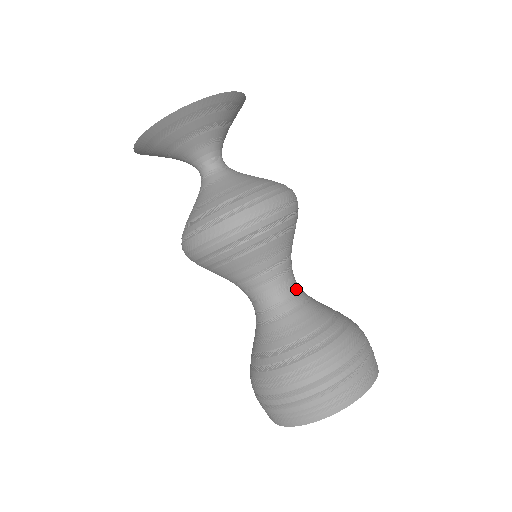
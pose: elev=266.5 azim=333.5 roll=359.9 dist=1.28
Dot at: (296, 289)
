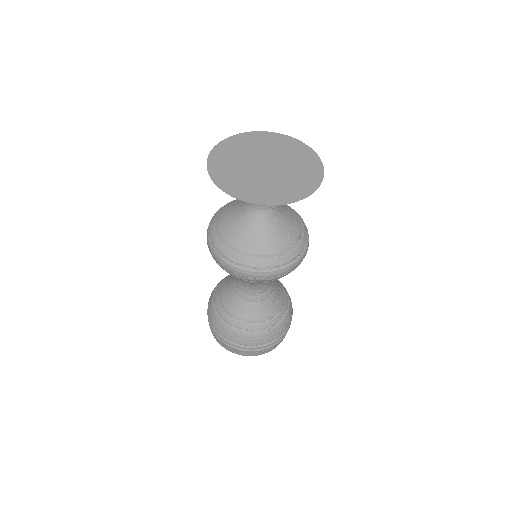
Dot at: occluded
